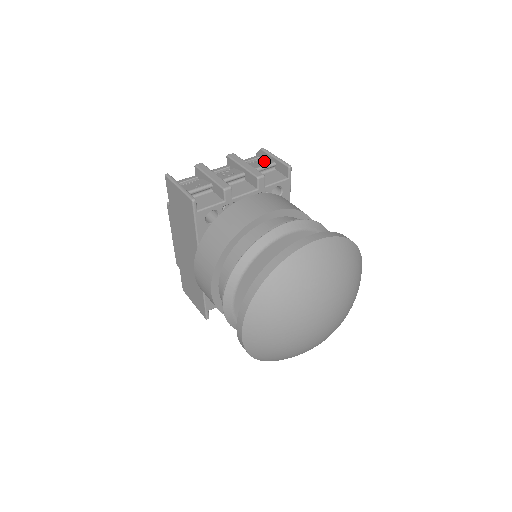
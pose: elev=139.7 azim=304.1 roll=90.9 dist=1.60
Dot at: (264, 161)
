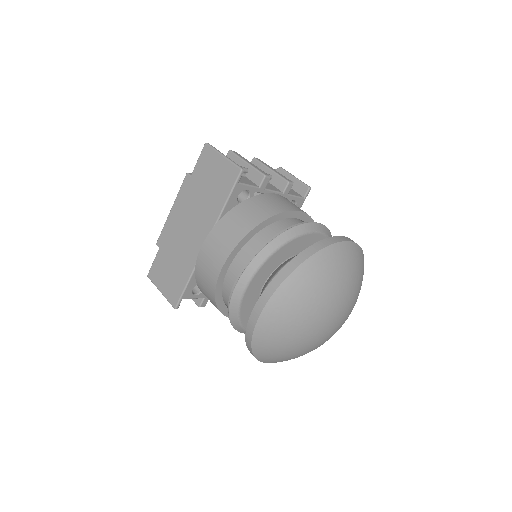
Dot at: occluded
